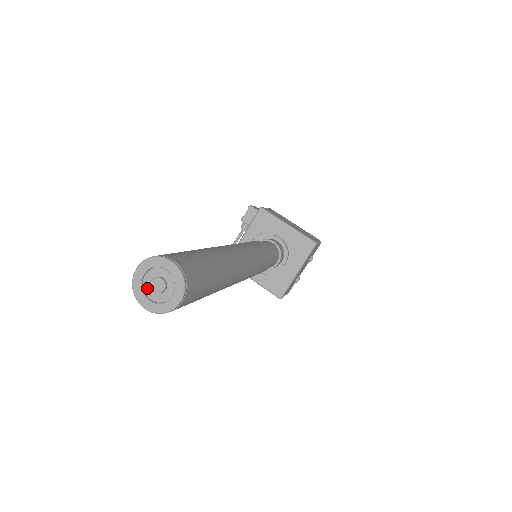
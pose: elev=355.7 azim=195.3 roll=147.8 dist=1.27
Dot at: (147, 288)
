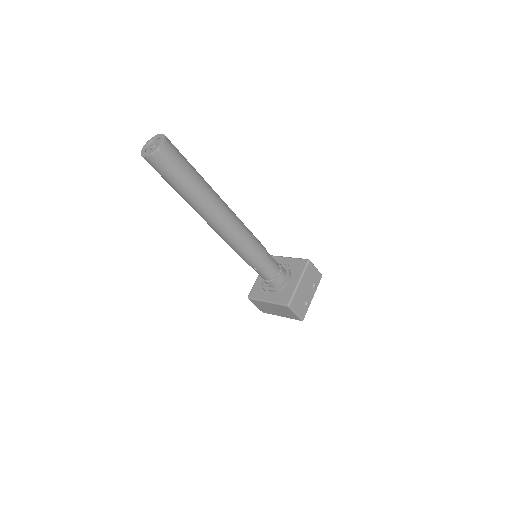
Dot at: (148, 151)
